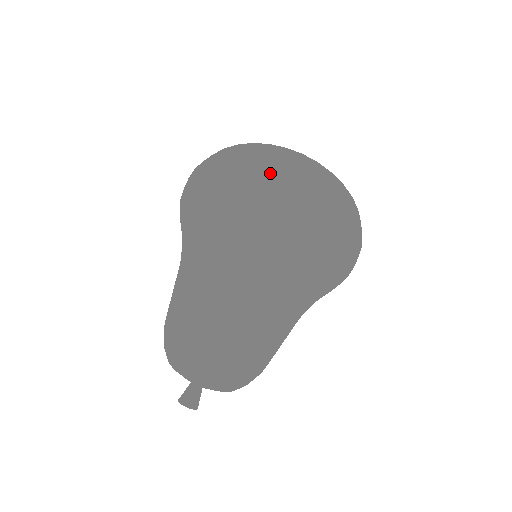
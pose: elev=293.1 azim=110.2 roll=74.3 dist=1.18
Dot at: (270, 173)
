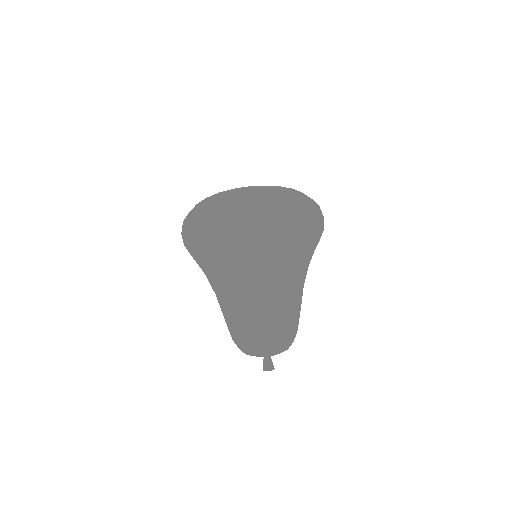
Dot at: (253, 244)
